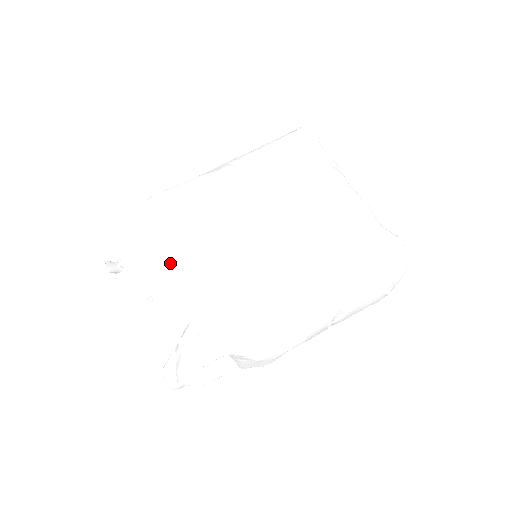
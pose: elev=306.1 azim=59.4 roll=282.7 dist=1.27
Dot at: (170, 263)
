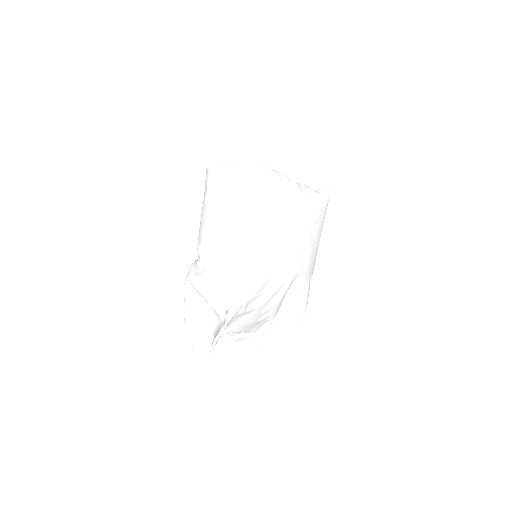
Dot at: (252, 319)
